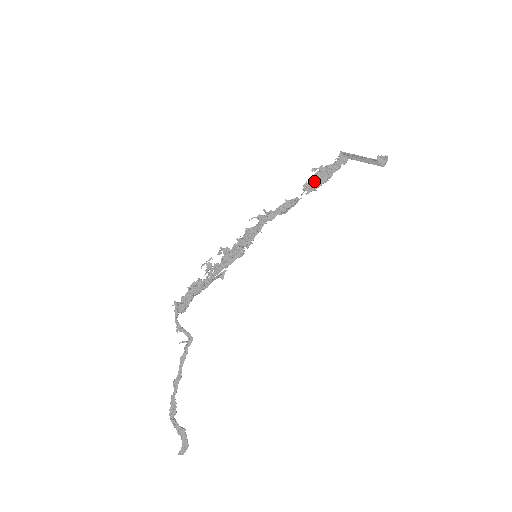
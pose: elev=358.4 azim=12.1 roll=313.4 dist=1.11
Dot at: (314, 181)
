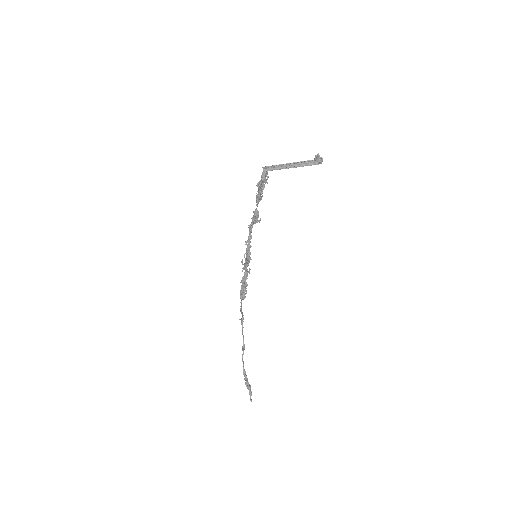
Dot at: (257, 194)
